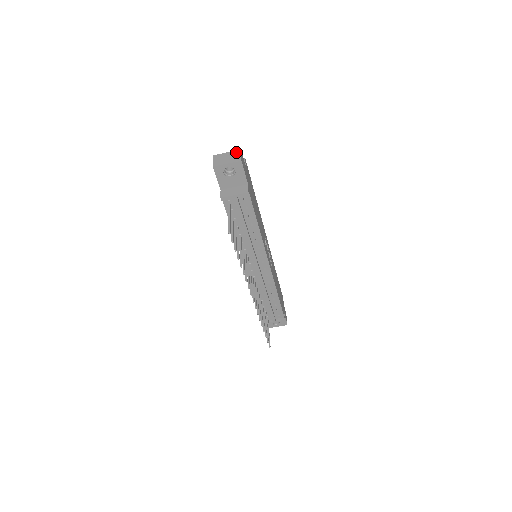
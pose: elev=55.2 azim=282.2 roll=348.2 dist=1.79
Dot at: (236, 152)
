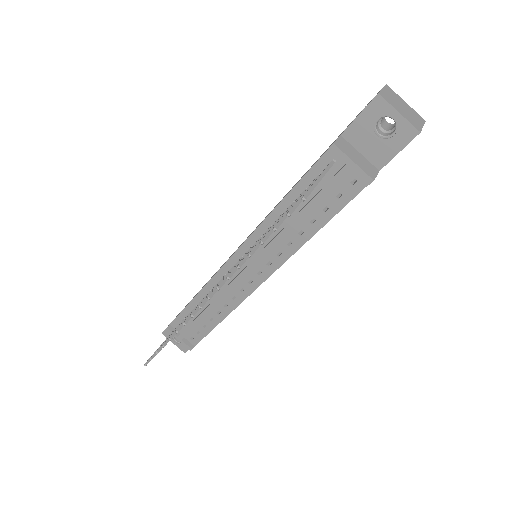
Dot at: (419, 116)
